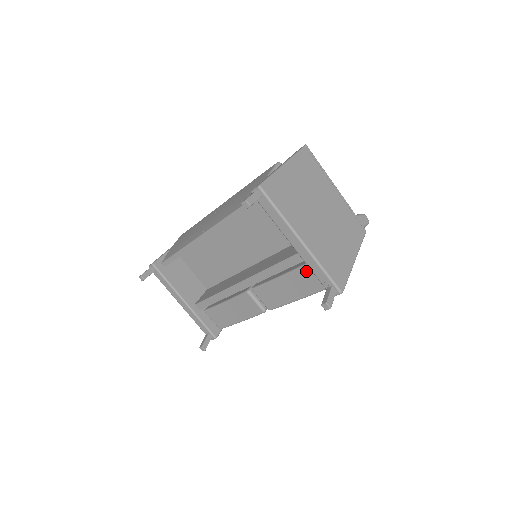
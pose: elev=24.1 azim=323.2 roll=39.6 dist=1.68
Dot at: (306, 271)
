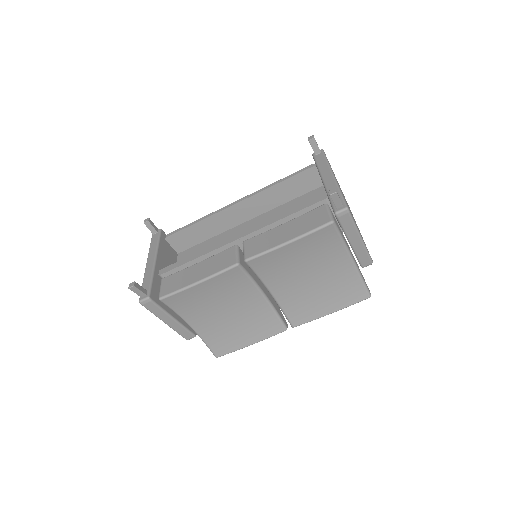
Dot at: (317, 211)
